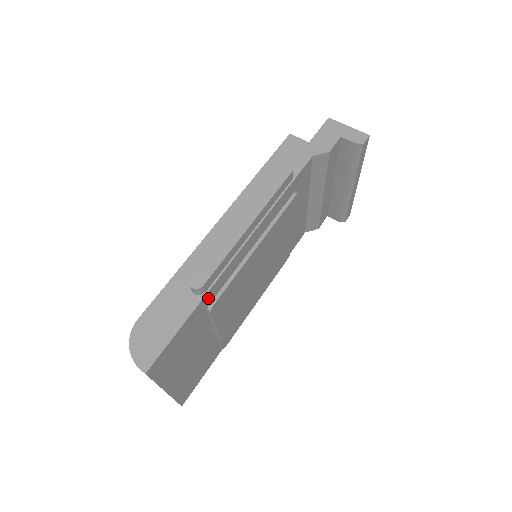
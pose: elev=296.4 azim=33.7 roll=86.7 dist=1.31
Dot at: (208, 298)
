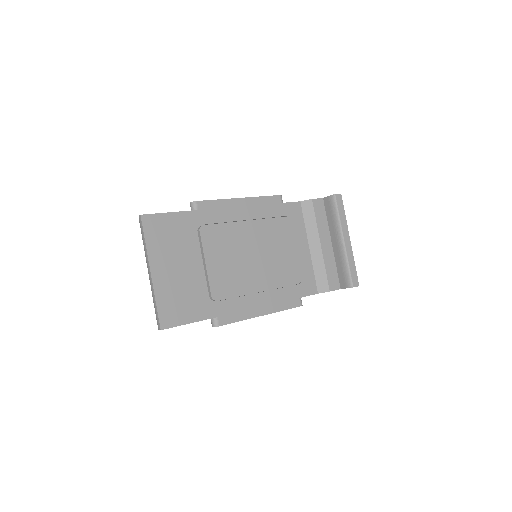
Dot at: (199, 217)
